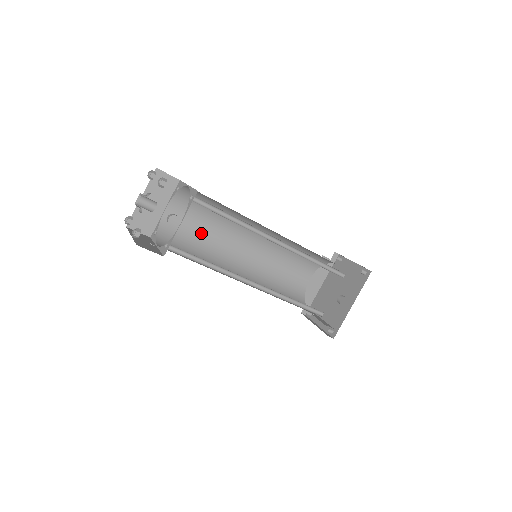
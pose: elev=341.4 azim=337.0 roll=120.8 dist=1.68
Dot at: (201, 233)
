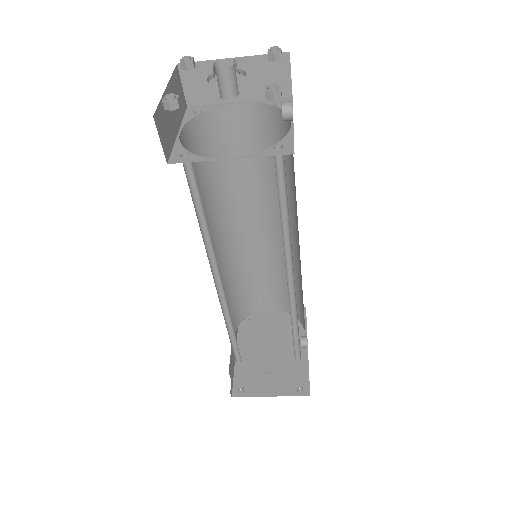
Dot at: occluded
